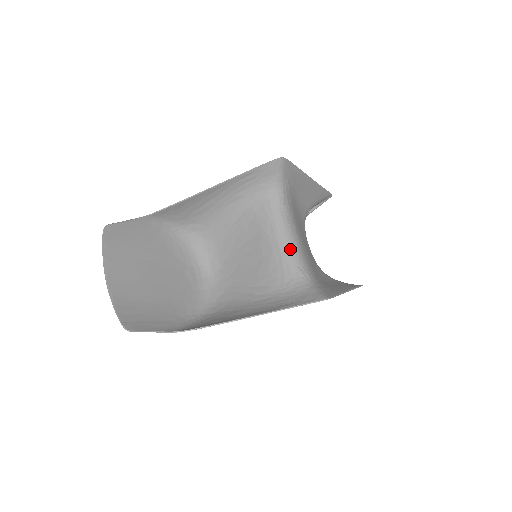
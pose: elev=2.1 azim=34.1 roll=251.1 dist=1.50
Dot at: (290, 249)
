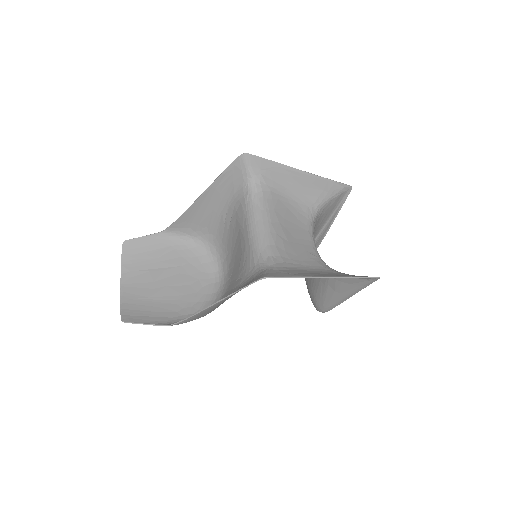
Dot at: (256, 238)
